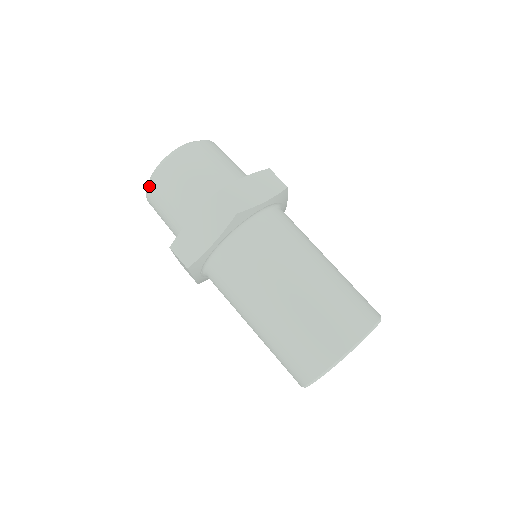
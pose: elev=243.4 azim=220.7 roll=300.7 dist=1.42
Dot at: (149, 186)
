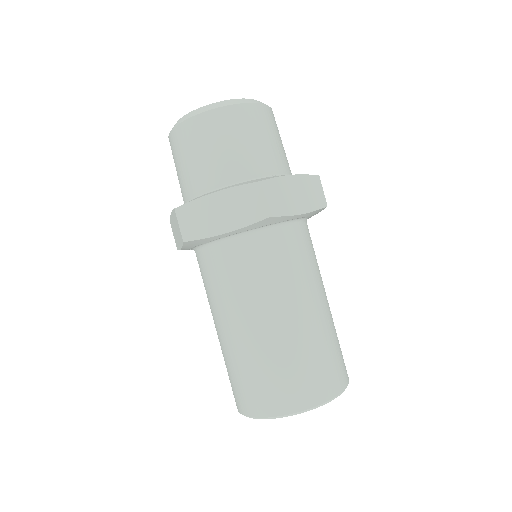
Dot at: (181, 124)
